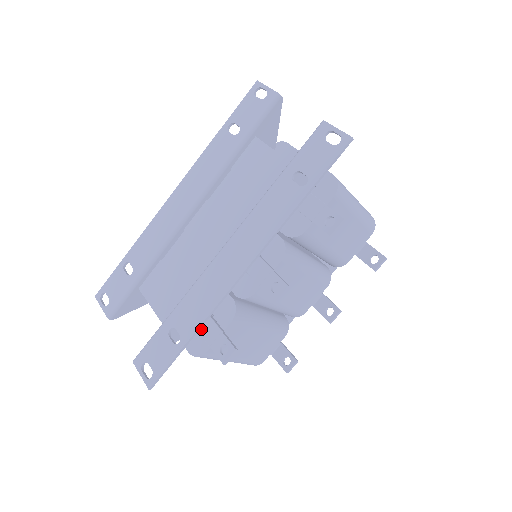
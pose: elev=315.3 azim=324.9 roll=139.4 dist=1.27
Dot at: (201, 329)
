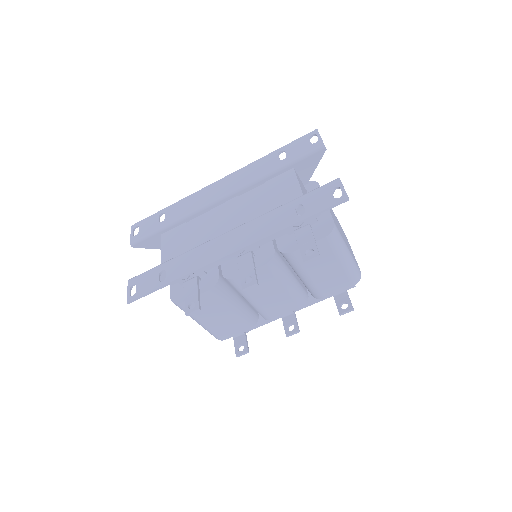
Dot at: (186, 284)
